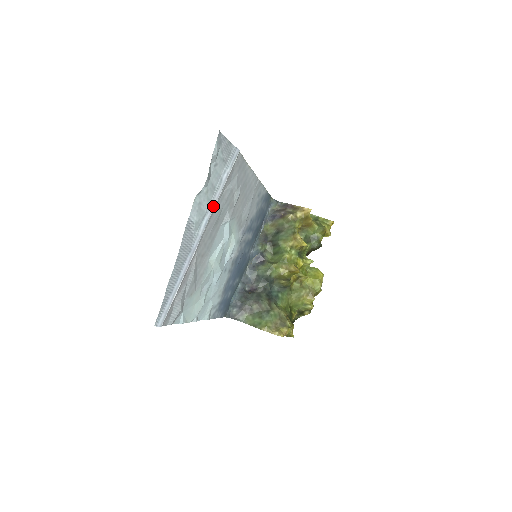
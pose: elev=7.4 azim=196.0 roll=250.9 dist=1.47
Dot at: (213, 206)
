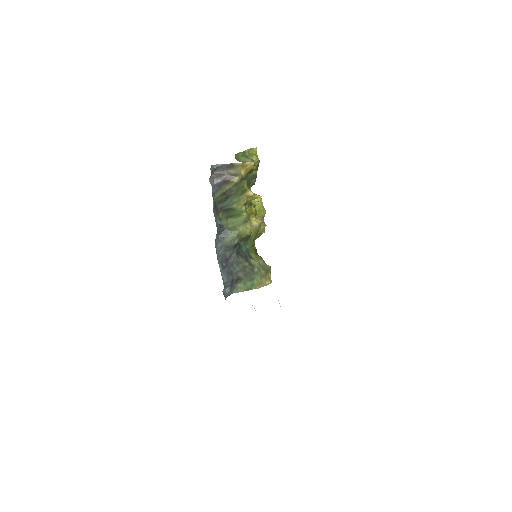
Dot at: occluded
